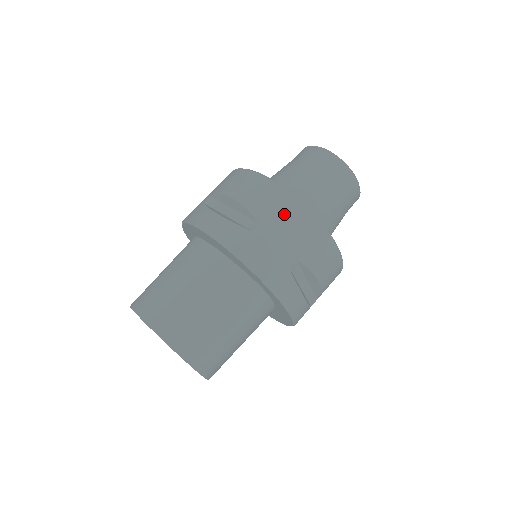
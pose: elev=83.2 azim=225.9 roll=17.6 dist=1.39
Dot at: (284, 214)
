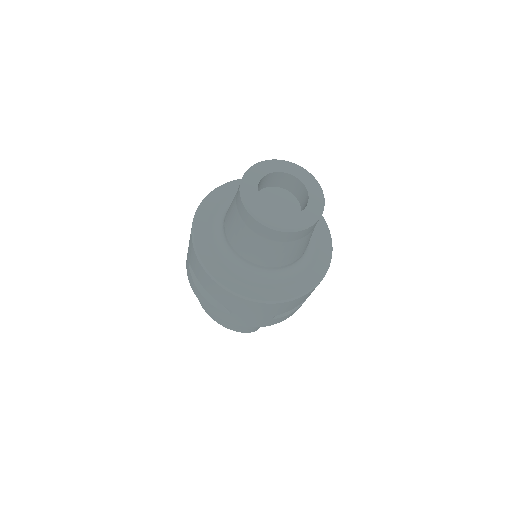
Dot at: (245, 307)
